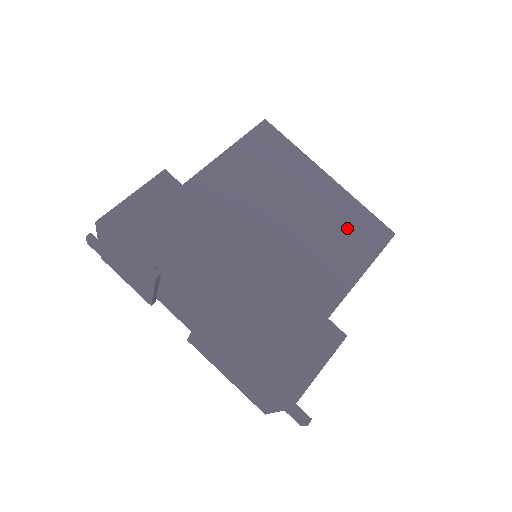
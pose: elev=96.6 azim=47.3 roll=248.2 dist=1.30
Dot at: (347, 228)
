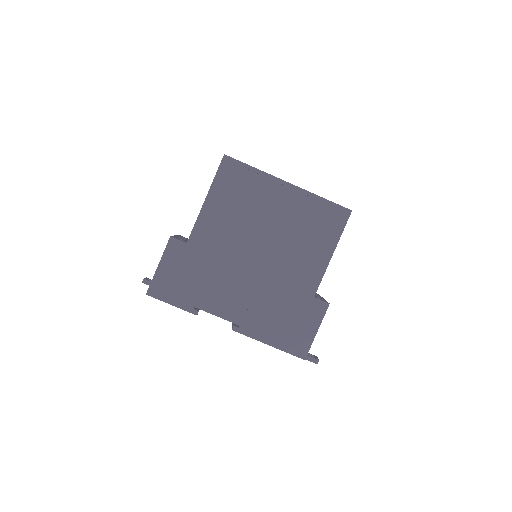
Dot at: (313, 223)
